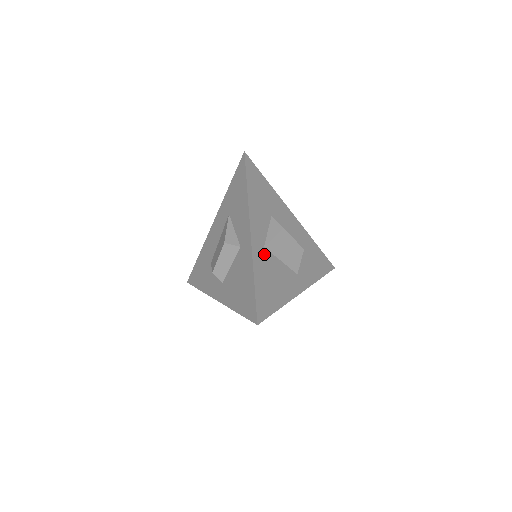
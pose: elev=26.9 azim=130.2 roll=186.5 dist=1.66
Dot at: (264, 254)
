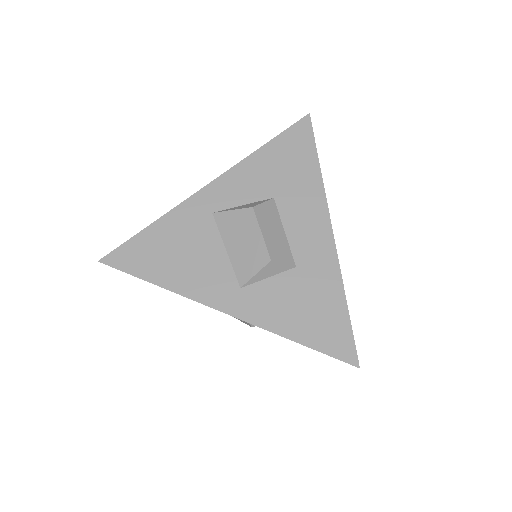
Dot at: (202, 219)
